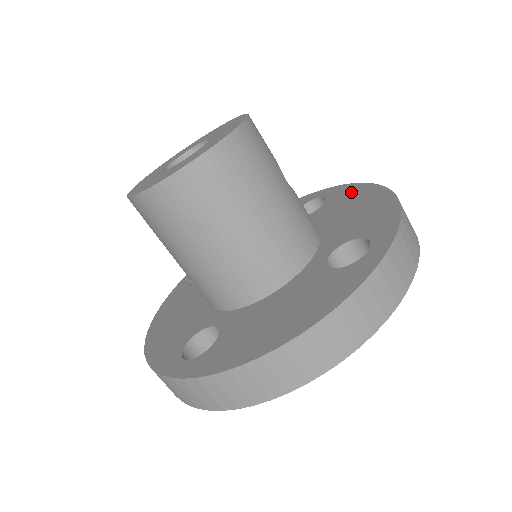
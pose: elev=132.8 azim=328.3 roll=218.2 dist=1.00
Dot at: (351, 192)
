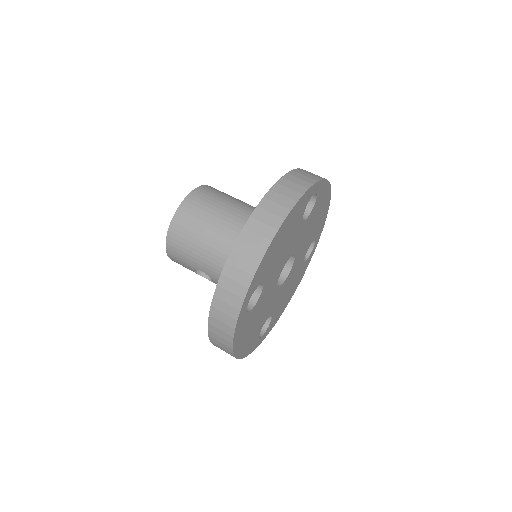
Dot at: occluded
